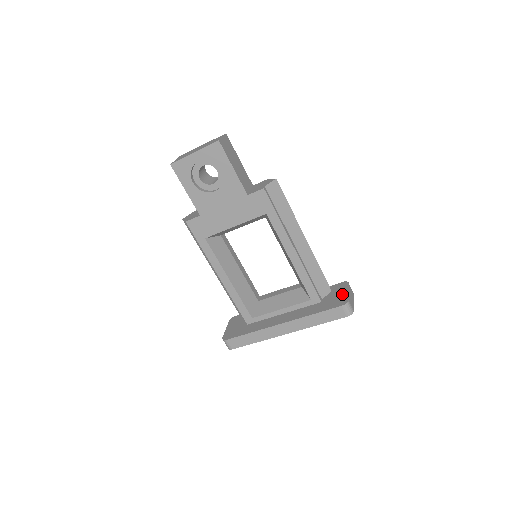
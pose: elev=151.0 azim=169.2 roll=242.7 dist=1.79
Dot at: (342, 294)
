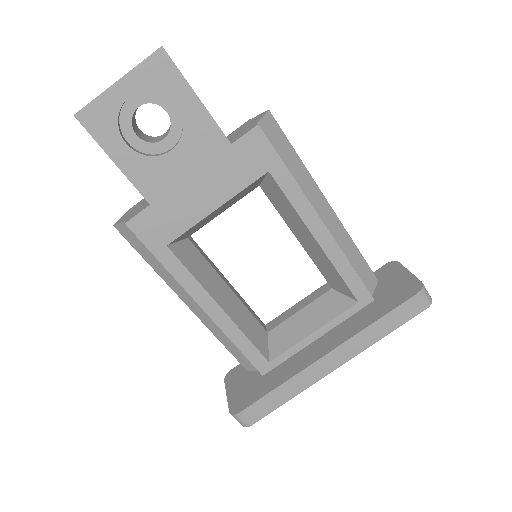
Dot at: (402, 278)
